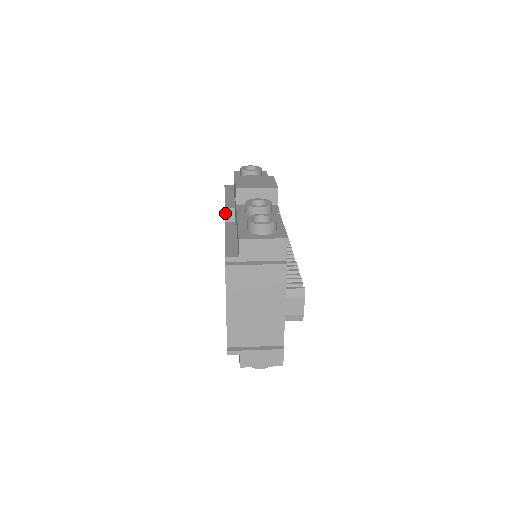
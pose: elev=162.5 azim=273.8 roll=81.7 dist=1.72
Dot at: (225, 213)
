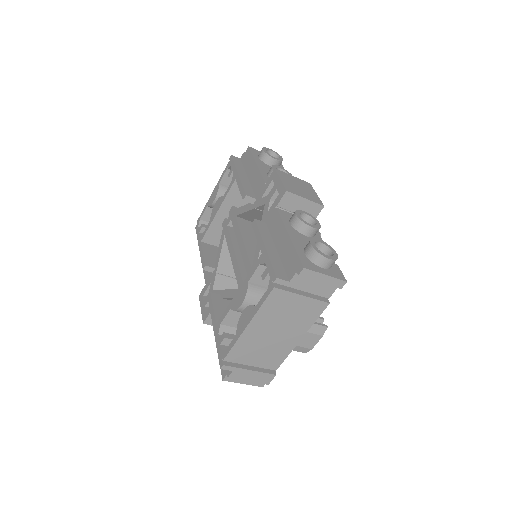
Dot at: (243, 200)
